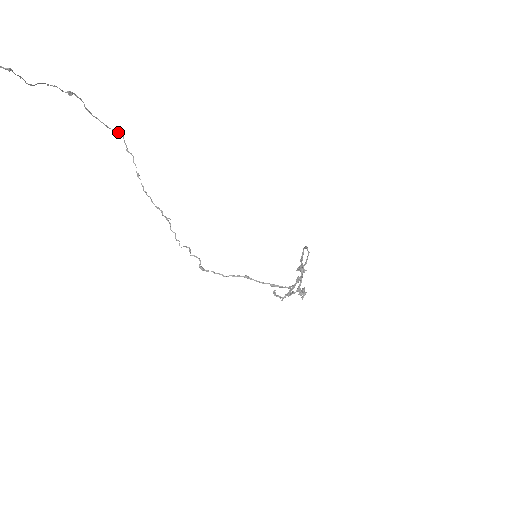
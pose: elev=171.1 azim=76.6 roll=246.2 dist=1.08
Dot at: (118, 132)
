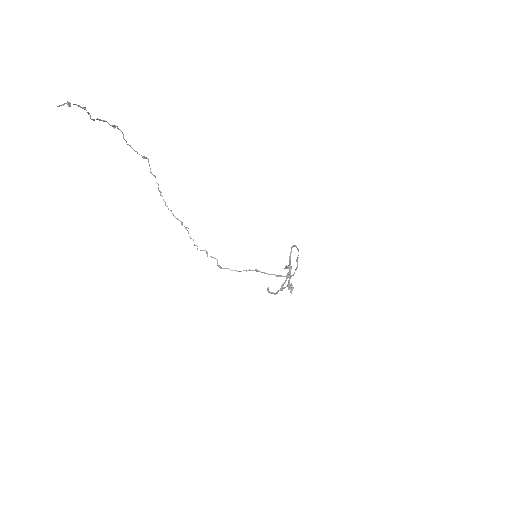
Dot at: (145, 157)
